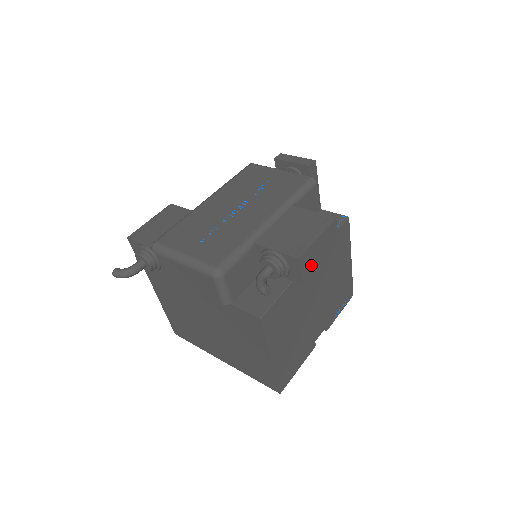
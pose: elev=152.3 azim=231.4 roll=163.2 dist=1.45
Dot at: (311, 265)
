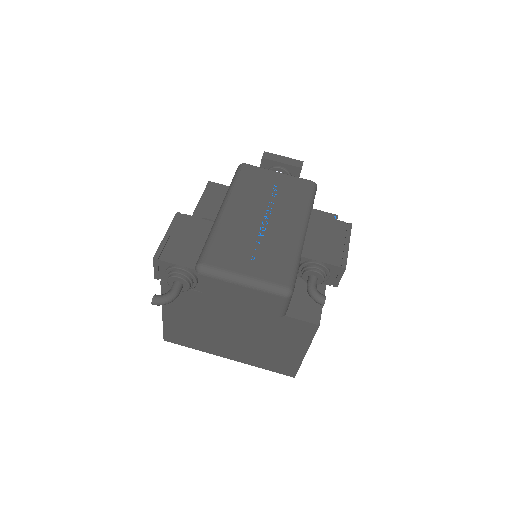
Dot at: occluded
